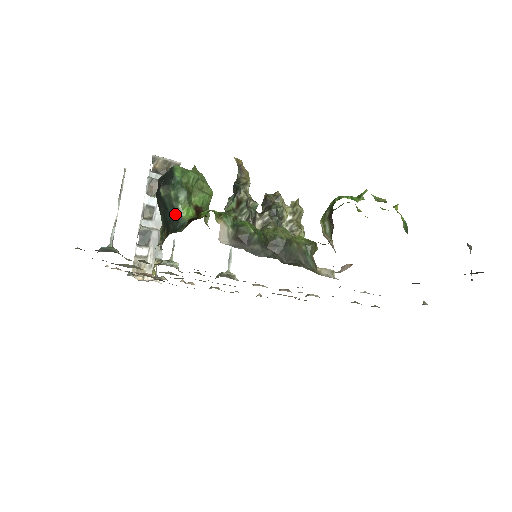
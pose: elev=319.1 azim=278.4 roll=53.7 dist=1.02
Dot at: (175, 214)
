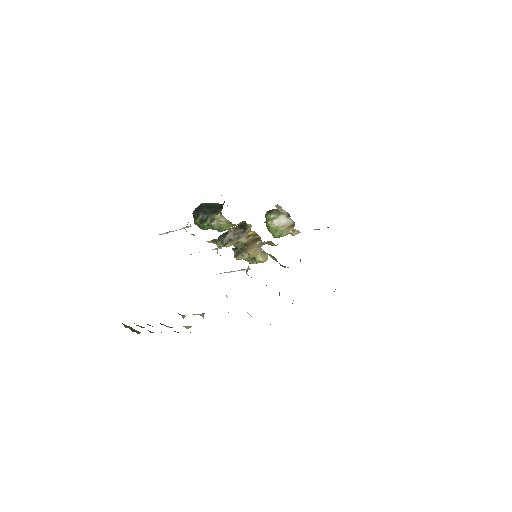
Dot at: (218, 205)
